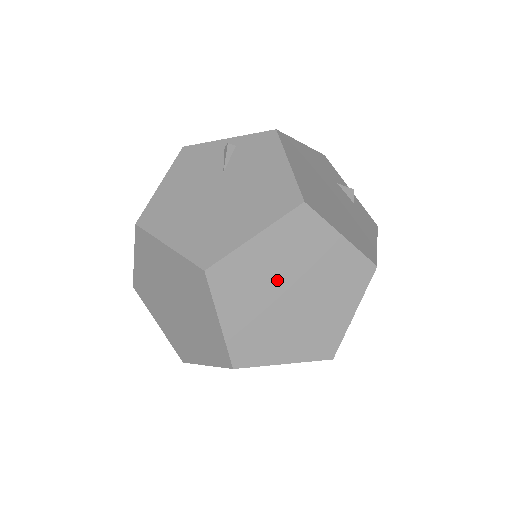
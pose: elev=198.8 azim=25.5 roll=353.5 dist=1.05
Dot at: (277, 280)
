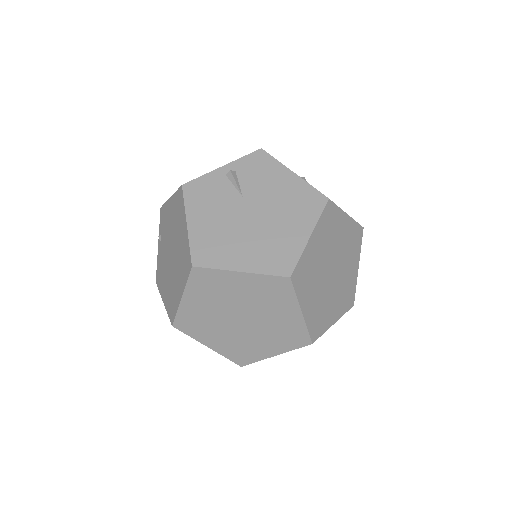
Dot at: (324, 264)
